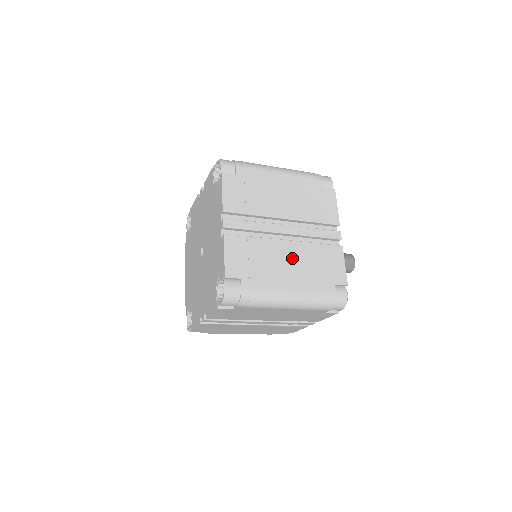
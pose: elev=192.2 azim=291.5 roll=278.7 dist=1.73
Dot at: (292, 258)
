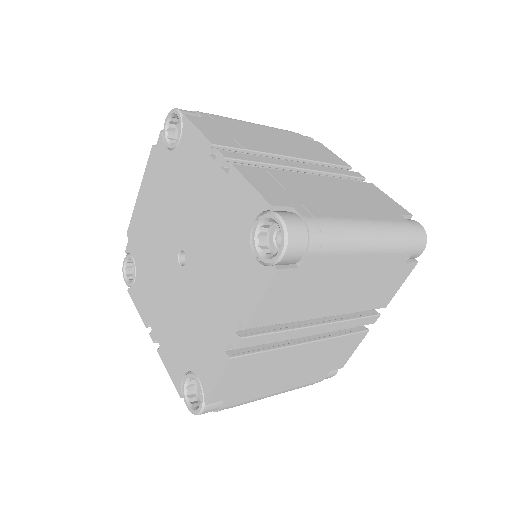
Dot at: (303, 360)
